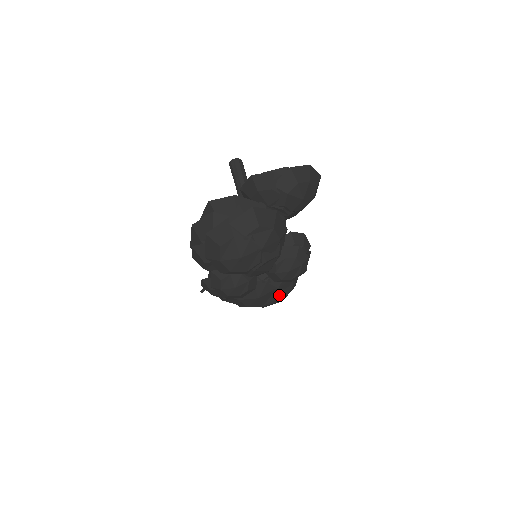
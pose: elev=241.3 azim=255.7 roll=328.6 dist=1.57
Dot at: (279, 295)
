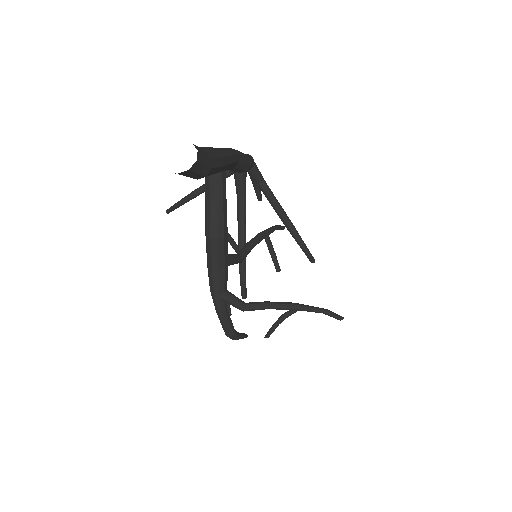
Dot at: occluded
